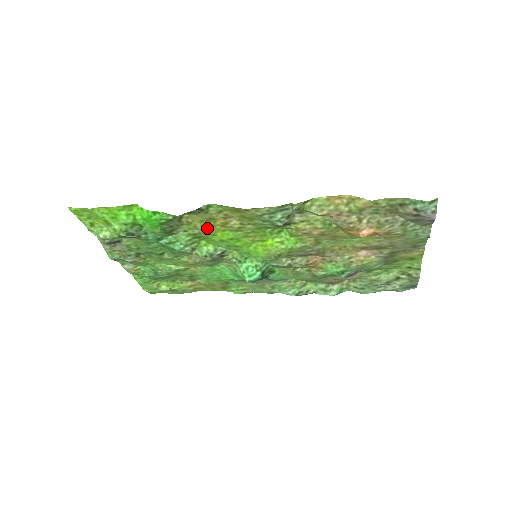
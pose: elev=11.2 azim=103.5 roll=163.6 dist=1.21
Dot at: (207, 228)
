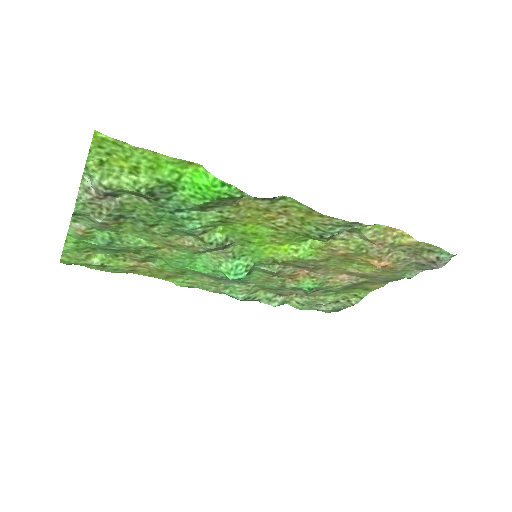
Dot at: (247, 216)
